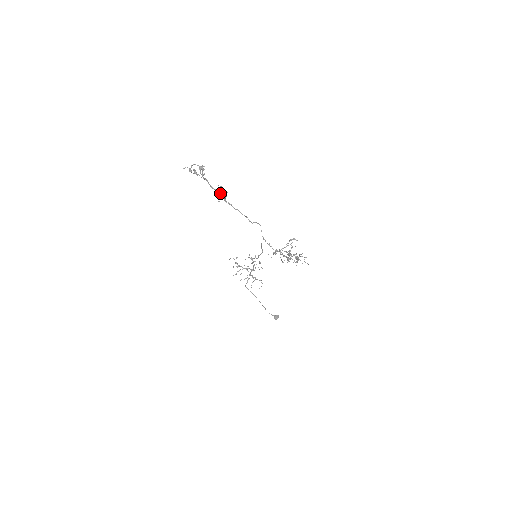
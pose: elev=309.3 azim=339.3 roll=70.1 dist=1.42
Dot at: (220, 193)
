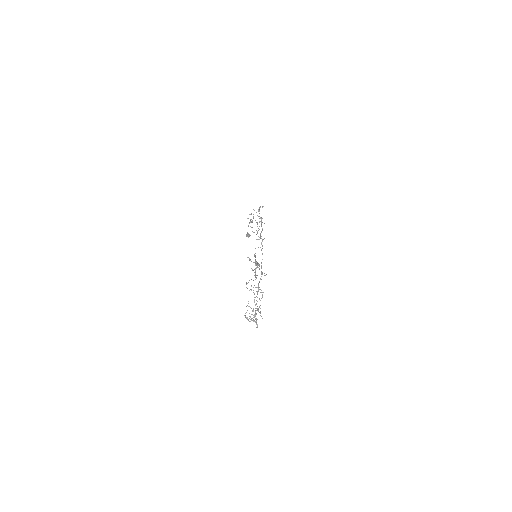
Dot at: occluded
